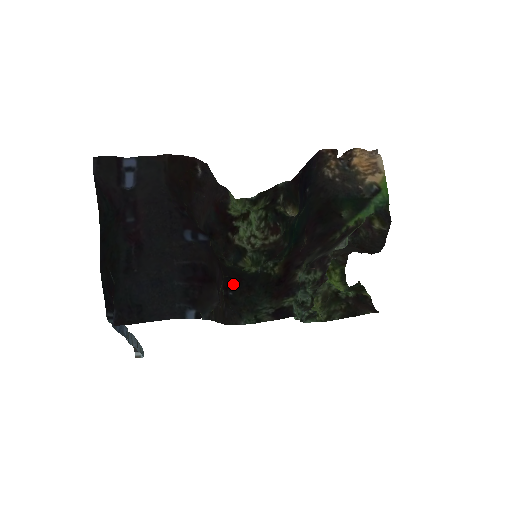
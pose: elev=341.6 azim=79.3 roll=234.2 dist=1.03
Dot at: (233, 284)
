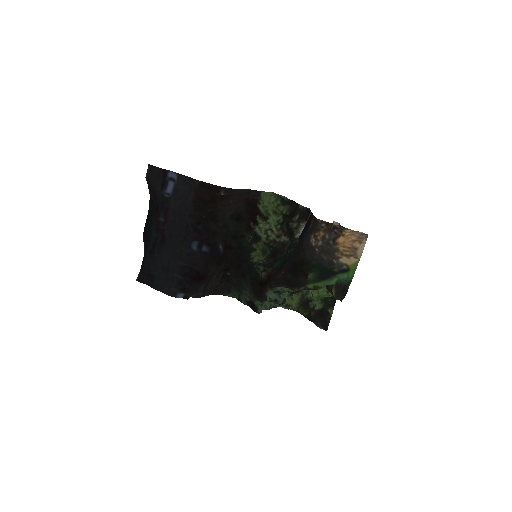
Dot at: (232, 269)
